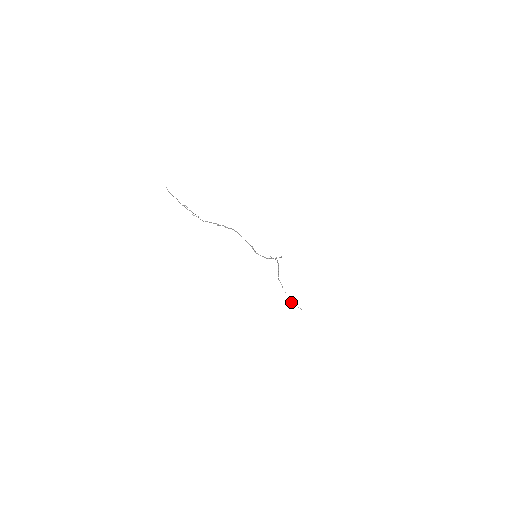
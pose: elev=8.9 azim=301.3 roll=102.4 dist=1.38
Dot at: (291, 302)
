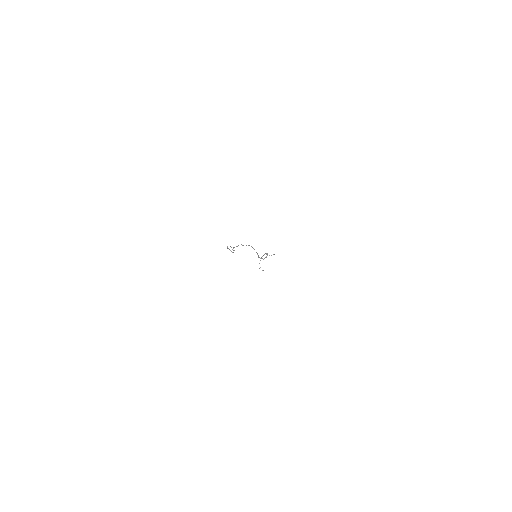
Dot at: occluded
